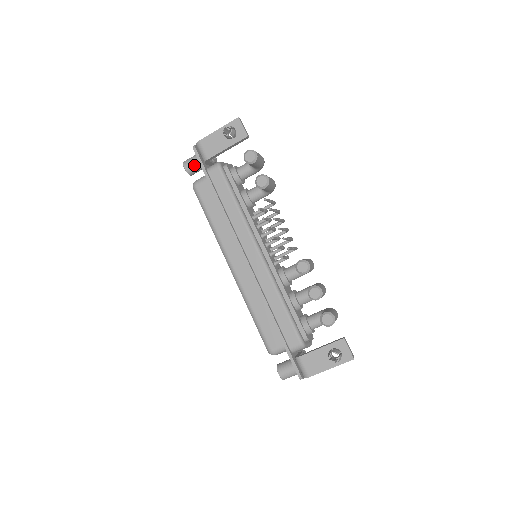
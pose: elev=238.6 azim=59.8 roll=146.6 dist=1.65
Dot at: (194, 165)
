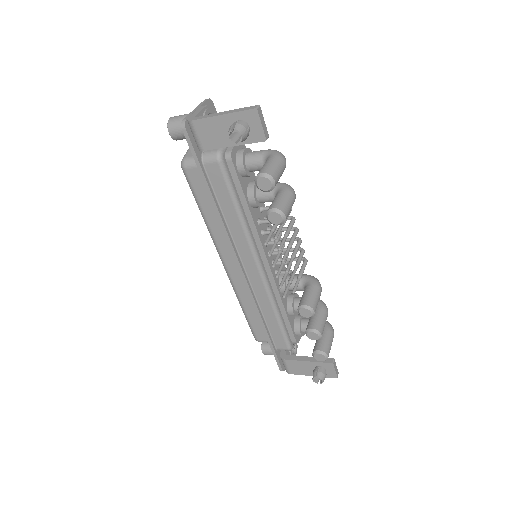
Dot at: occluded
